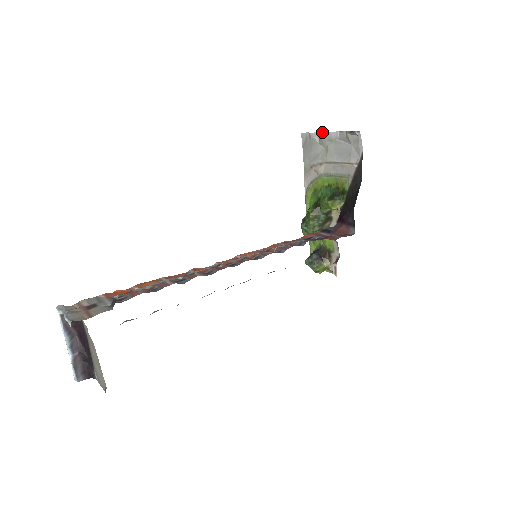
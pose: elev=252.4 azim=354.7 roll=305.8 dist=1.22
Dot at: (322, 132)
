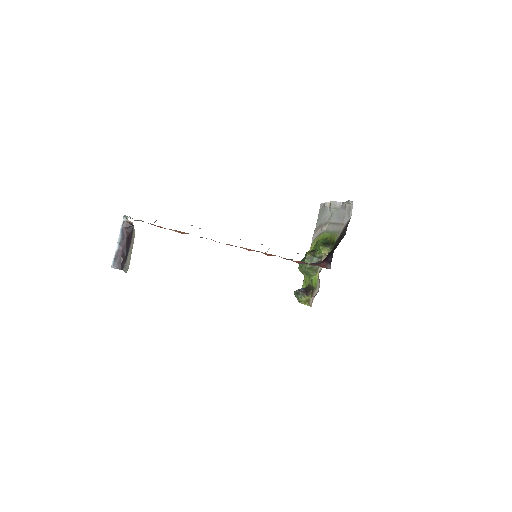
Dot at: (331, 201)
